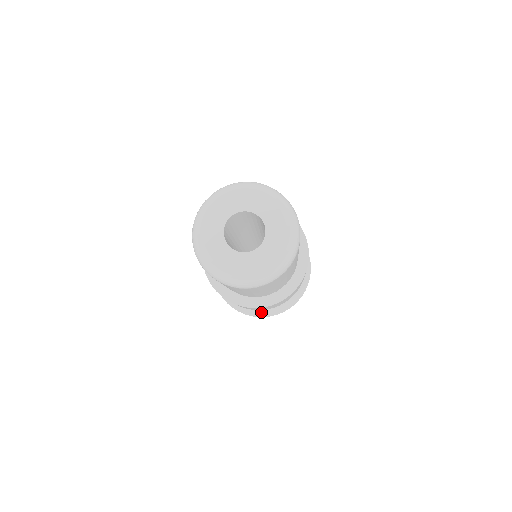
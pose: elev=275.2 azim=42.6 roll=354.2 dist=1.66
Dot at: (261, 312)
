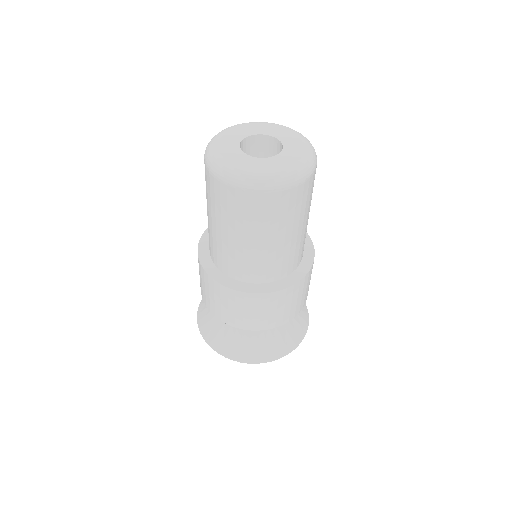
Dot at: (221, 345)
